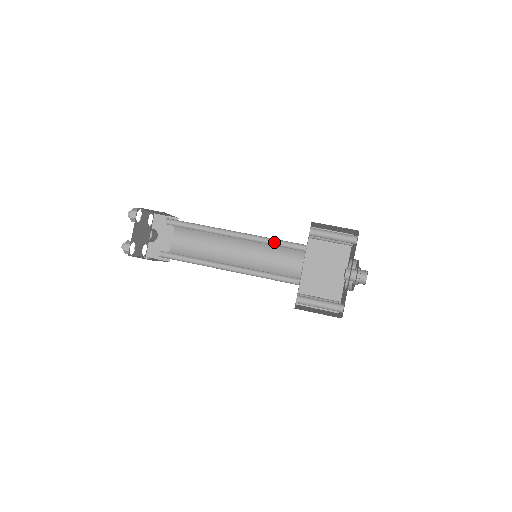
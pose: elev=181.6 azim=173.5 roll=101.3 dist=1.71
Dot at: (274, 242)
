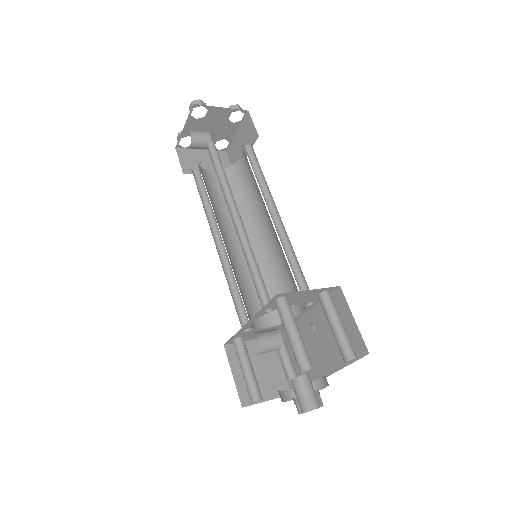
Dot at: (257, 266)
